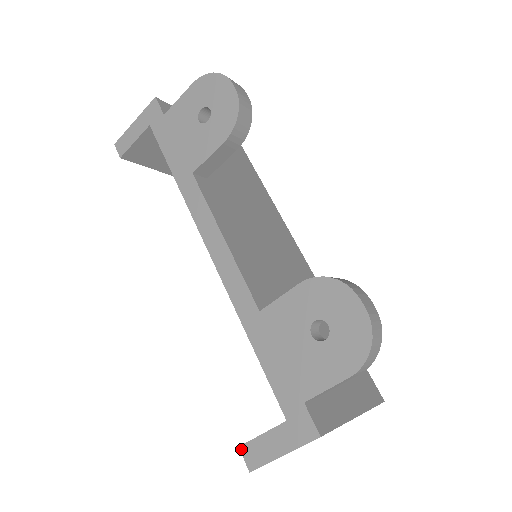
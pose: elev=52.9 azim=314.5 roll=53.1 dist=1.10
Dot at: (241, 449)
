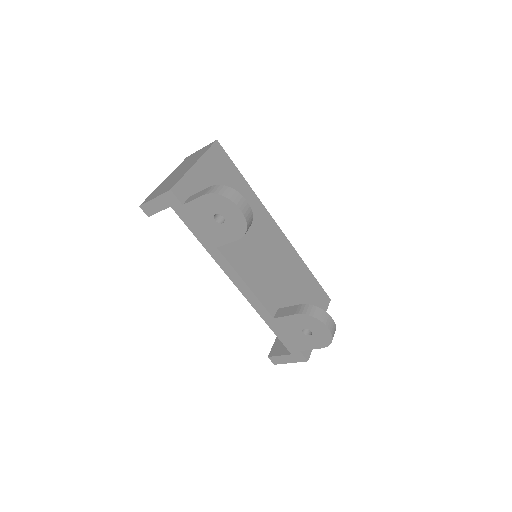
Dot at: (269, 358)
